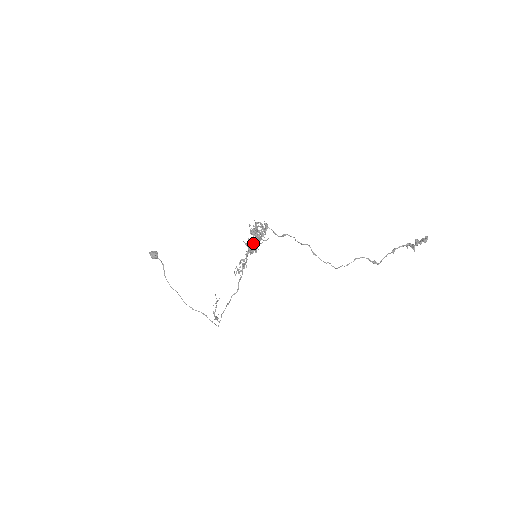
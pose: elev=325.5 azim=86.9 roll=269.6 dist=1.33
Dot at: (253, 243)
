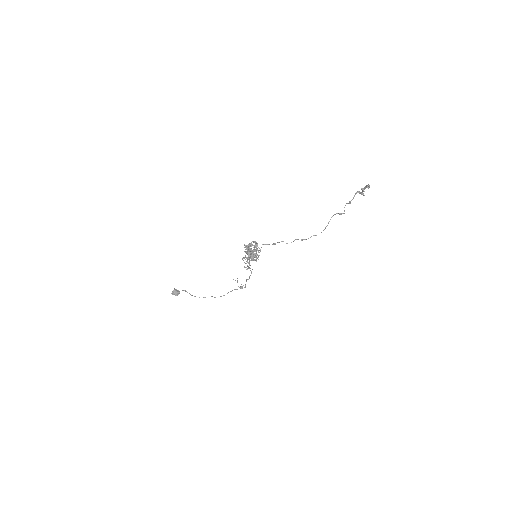
Dot at: occluded
